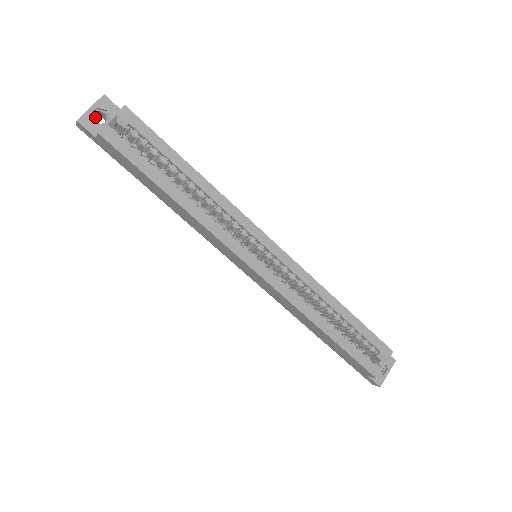
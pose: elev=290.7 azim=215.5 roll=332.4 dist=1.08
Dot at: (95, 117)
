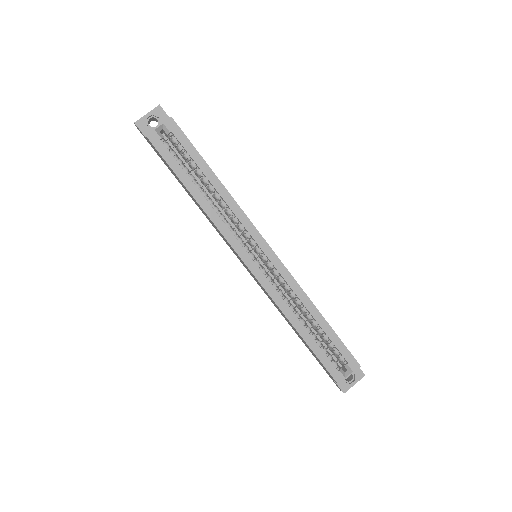
Dot at: (151, 120)
